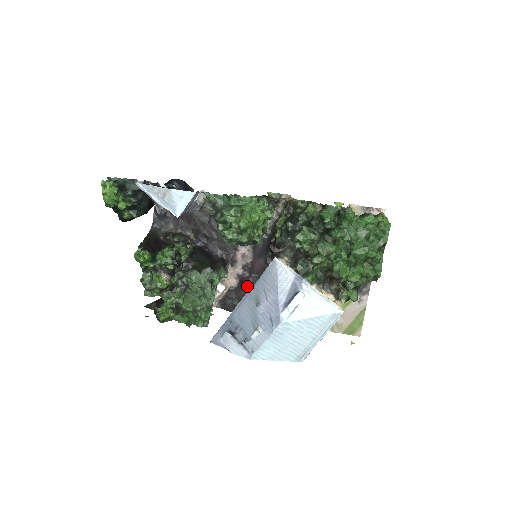
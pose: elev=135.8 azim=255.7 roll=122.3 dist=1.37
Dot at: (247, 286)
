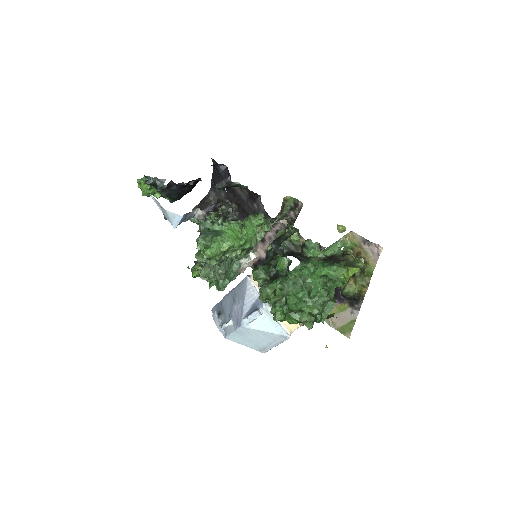
Dot at: occluded
